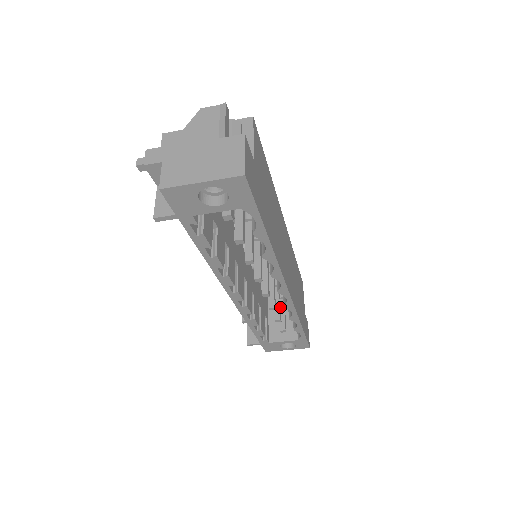
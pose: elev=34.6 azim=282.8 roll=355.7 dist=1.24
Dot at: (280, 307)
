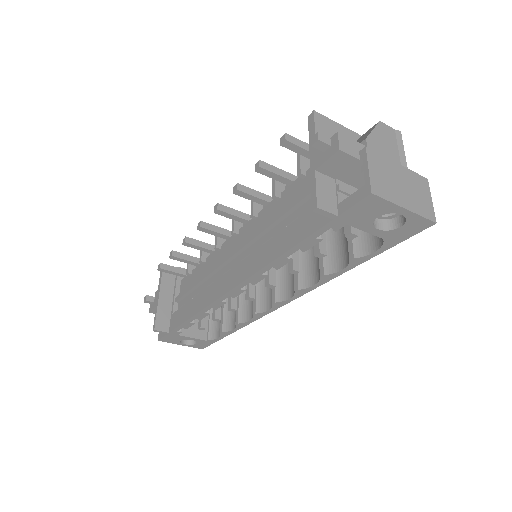
Dot at: occluded
